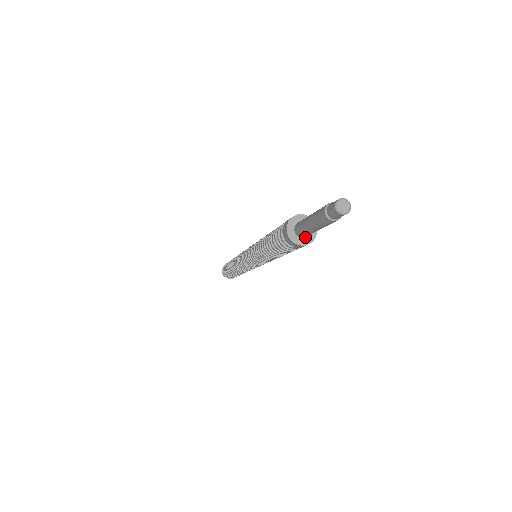
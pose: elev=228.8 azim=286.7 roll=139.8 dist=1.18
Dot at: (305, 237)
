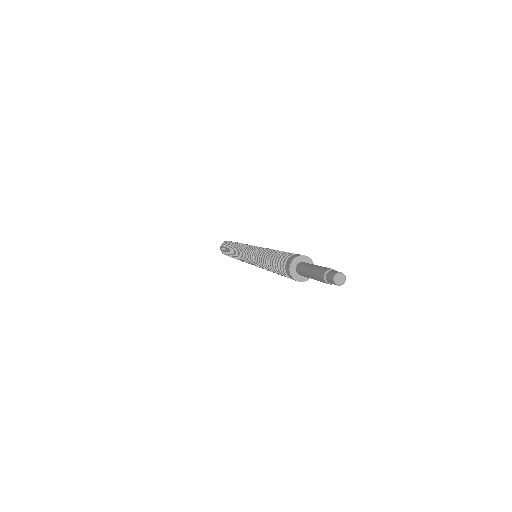
Dot at: occluded
